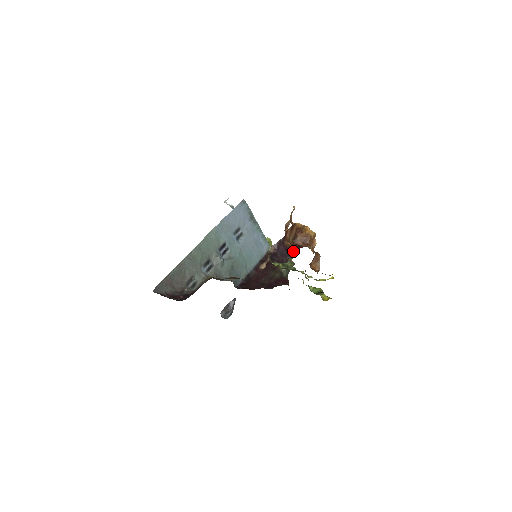
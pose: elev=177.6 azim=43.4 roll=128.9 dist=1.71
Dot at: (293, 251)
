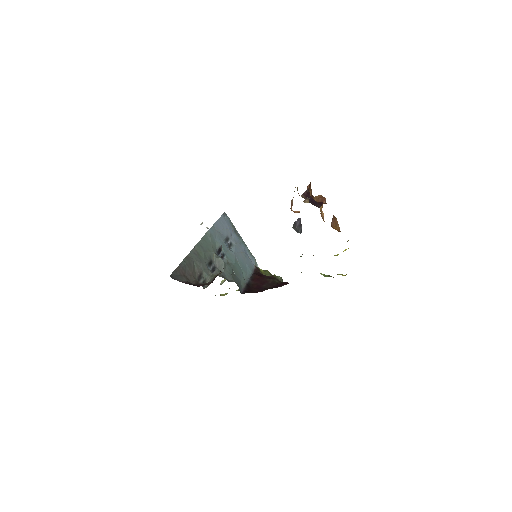
Dot at: (319, 203)
